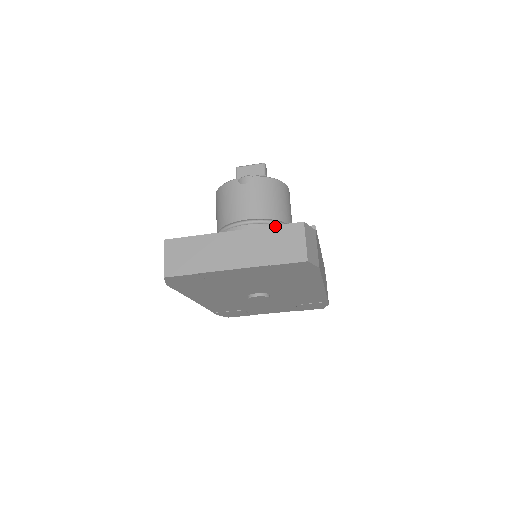
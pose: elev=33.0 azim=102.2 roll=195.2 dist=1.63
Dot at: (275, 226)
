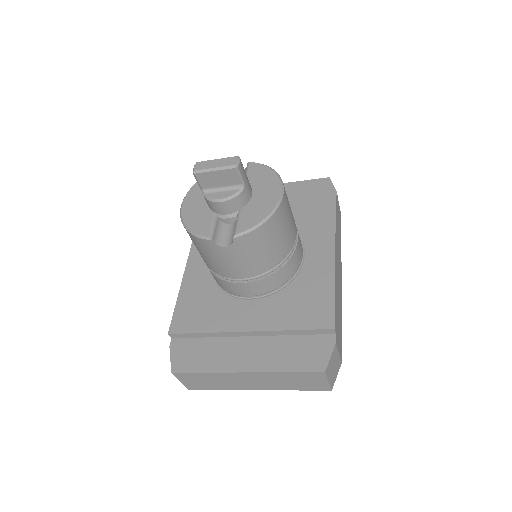
Dot at: (292, 373)
